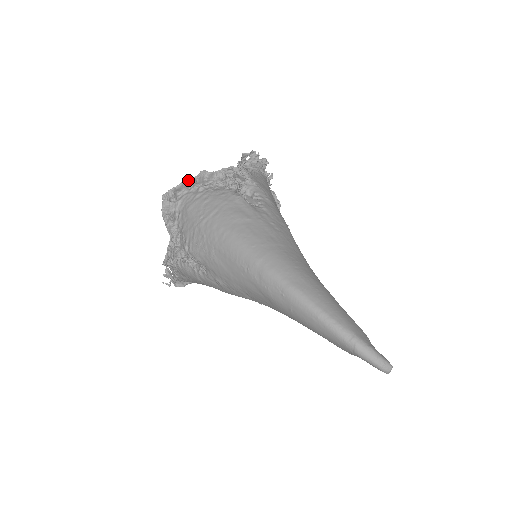
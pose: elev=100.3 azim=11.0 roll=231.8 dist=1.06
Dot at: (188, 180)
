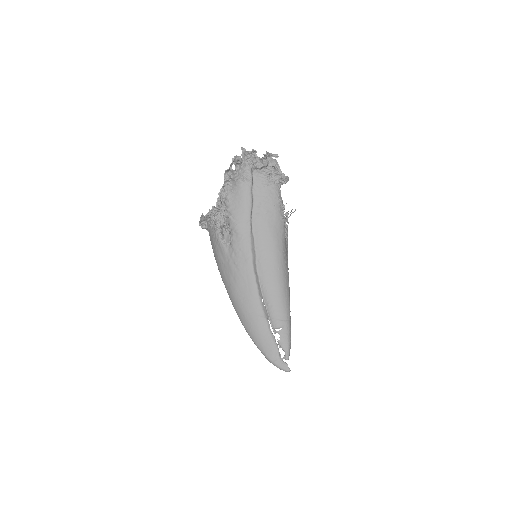
Dot at: occluded
